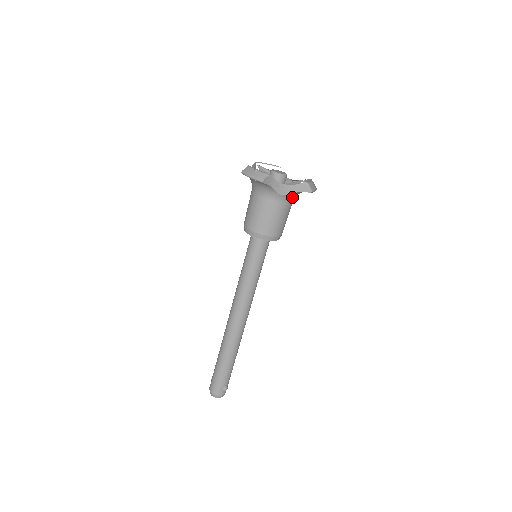
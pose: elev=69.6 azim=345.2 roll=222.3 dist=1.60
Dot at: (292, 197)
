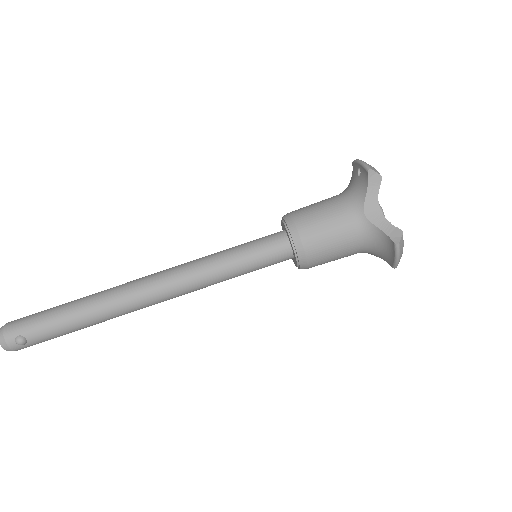
Dot at: (368, 235)
